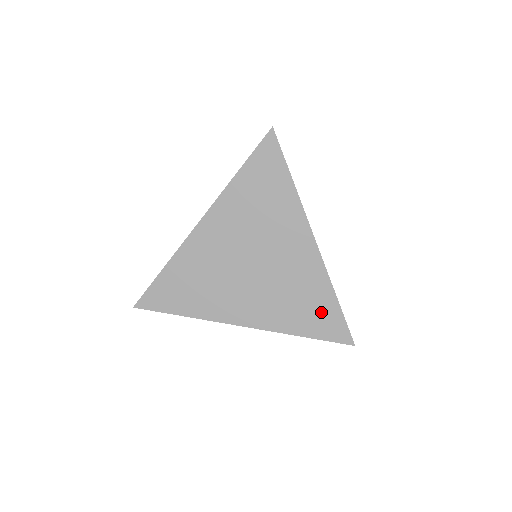
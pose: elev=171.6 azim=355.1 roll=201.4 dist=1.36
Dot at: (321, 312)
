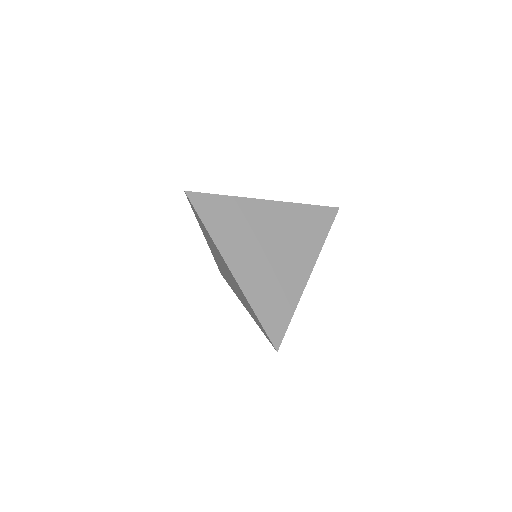
Dot at: (278, 313)
